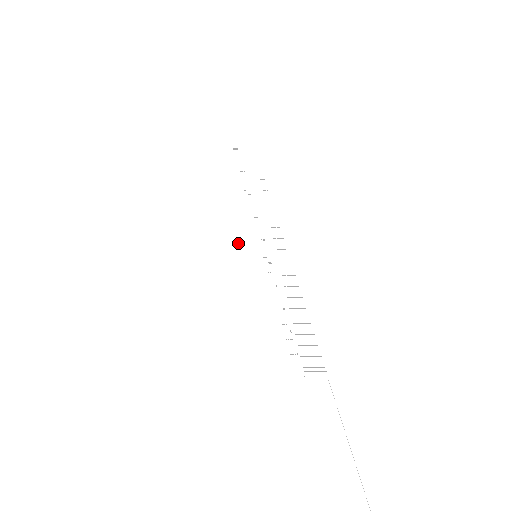
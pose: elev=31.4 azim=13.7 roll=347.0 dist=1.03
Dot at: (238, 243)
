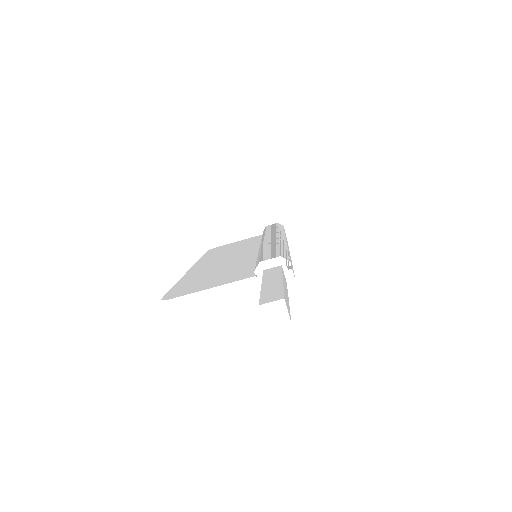
Dot at: (244, 252)
